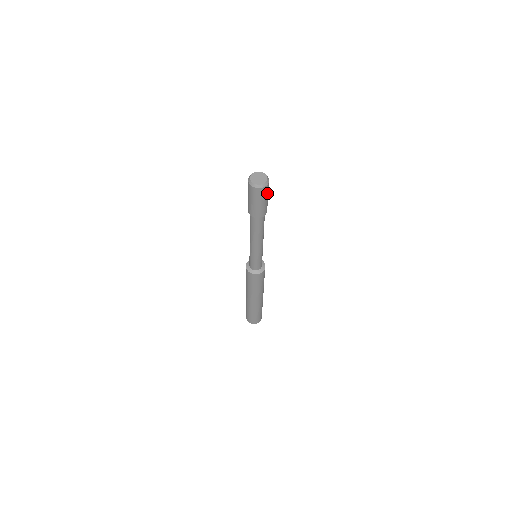
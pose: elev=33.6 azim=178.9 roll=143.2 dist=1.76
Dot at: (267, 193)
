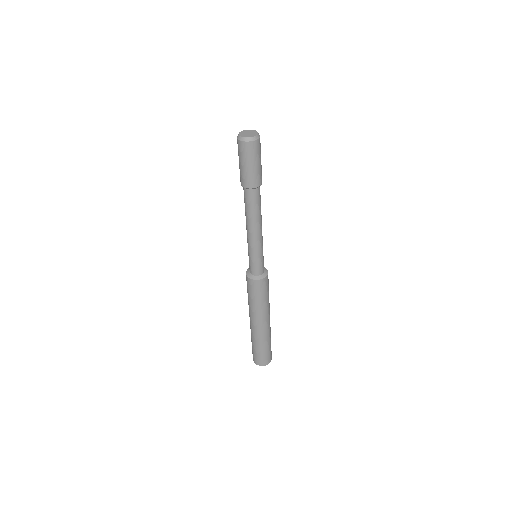
Dot at: occluded
